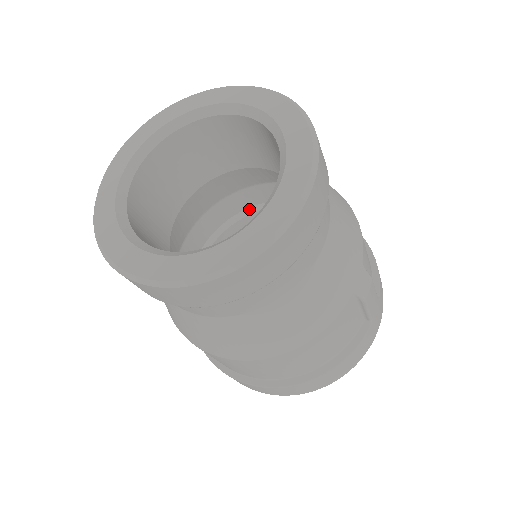
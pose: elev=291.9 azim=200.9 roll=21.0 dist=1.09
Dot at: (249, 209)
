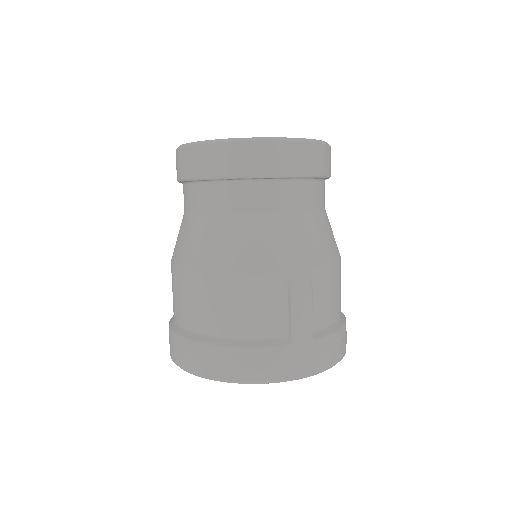
Dot at: occluded
